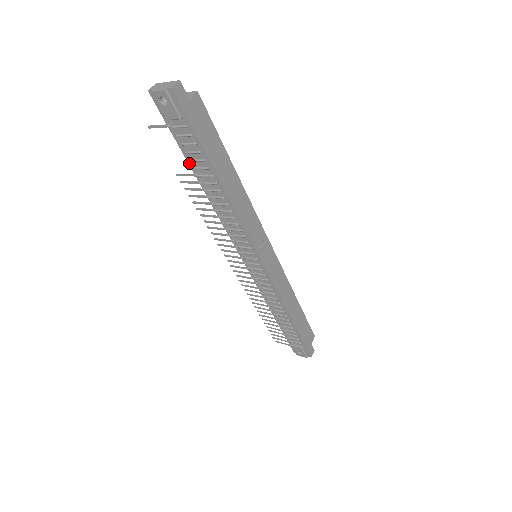
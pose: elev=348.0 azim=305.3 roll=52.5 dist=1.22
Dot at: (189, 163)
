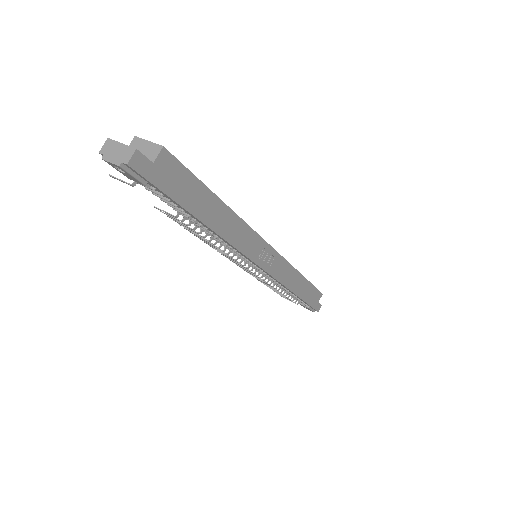
Dot at: (167, 203)
